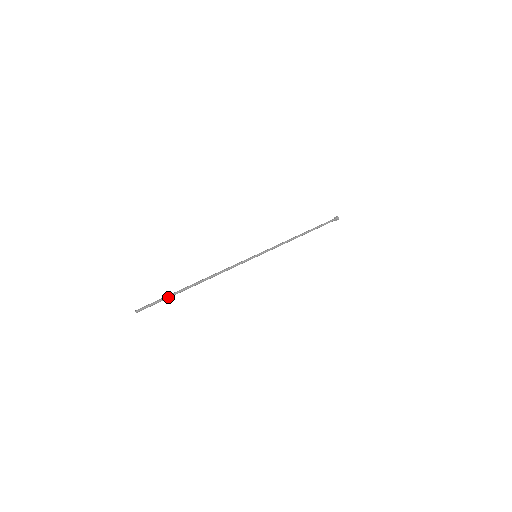
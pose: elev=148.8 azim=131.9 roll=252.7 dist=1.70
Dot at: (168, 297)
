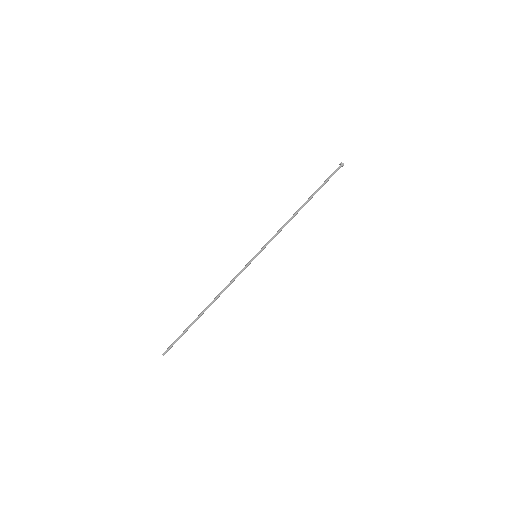
Dot at: occluded
